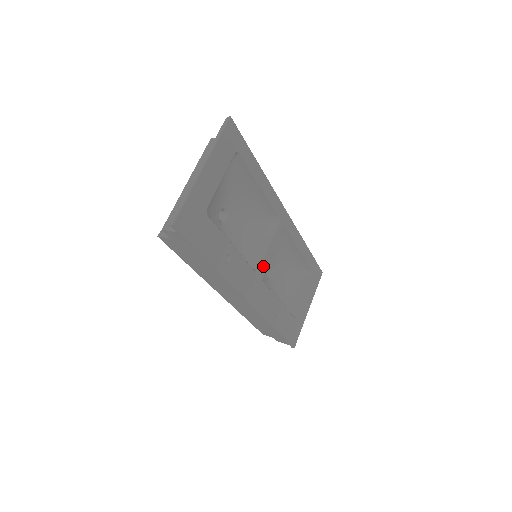
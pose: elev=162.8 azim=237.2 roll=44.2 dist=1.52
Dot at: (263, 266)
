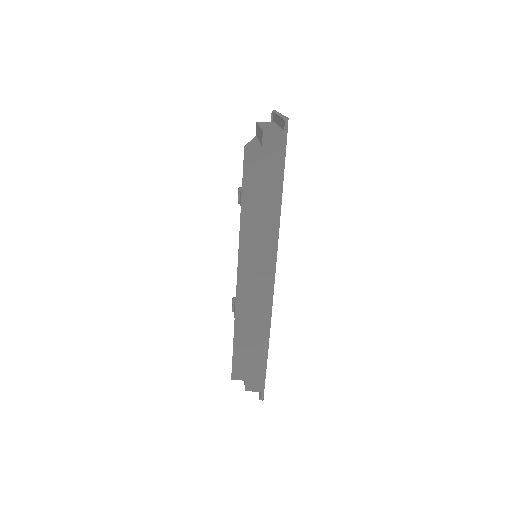
Dot at: occluded
